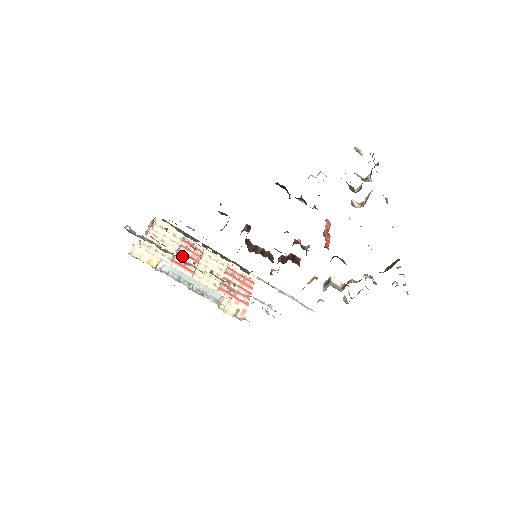
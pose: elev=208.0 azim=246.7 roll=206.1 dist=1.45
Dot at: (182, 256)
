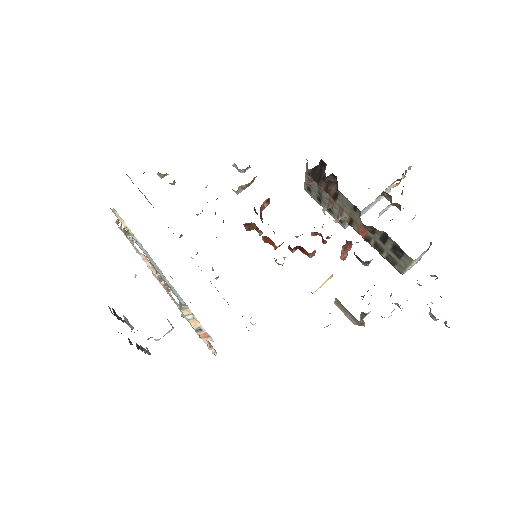
Dot at: occluded
